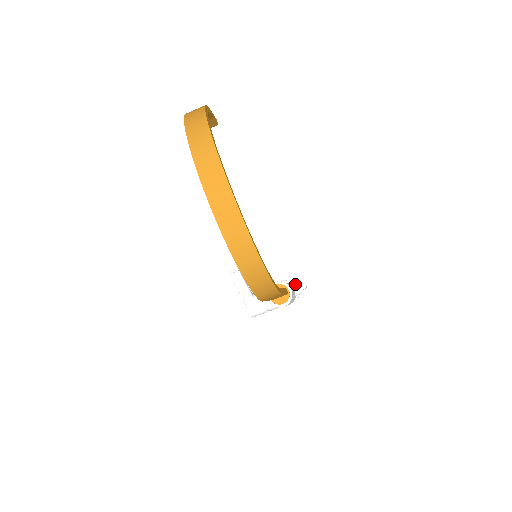
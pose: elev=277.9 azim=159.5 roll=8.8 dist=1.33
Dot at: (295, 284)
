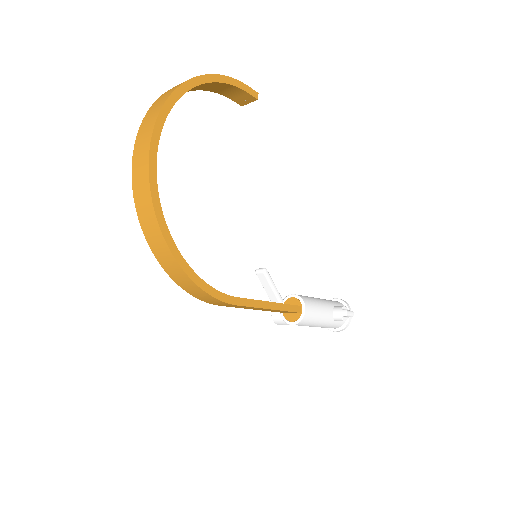
Dot at: (338, 307)
